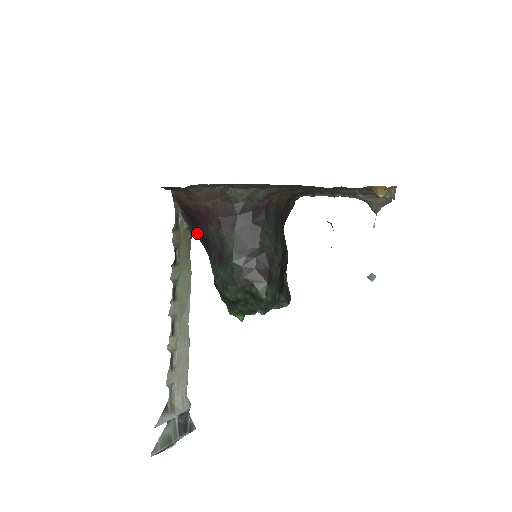
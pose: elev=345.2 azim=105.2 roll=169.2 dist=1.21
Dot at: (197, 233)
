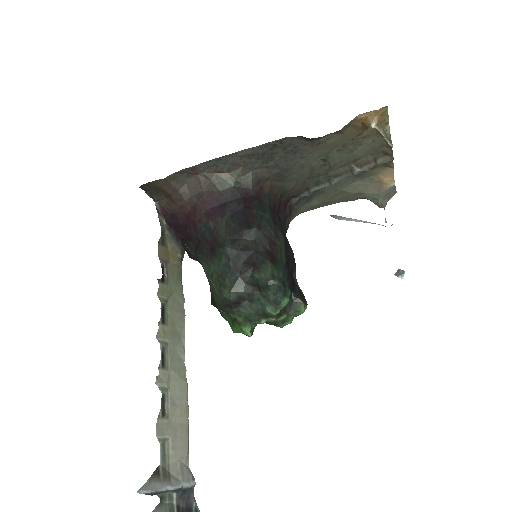
Dot at: (186, 243)
